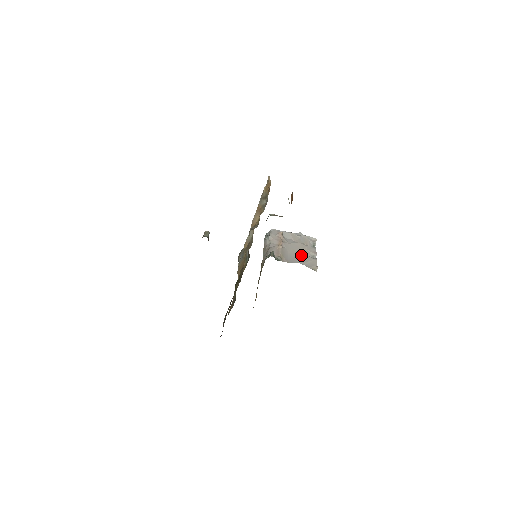
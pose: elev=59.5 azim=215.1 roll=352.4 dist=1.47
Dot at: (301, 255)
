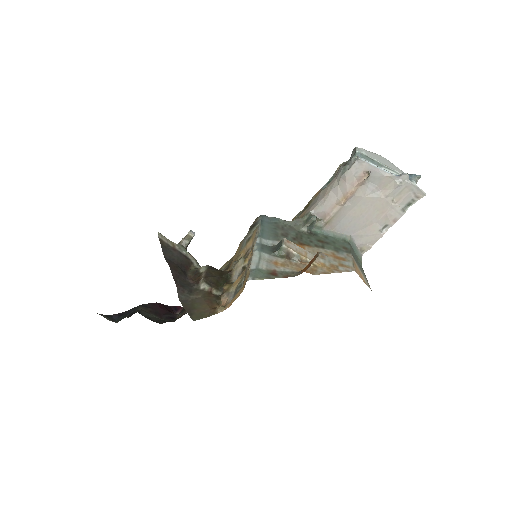
Dot at: (365, 222)
